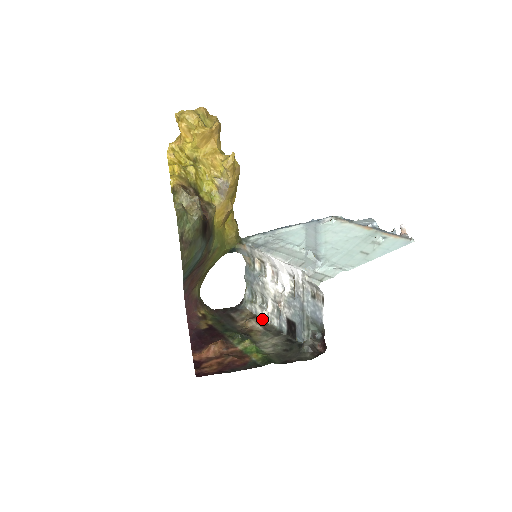
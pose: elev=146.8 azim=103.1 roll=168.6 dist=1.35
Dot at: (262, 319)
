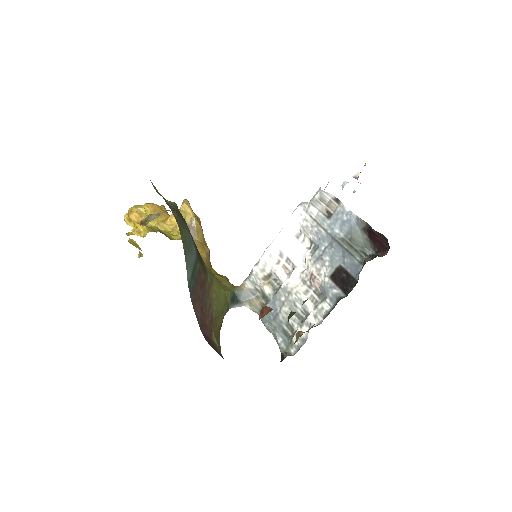
Dot at: occluded
